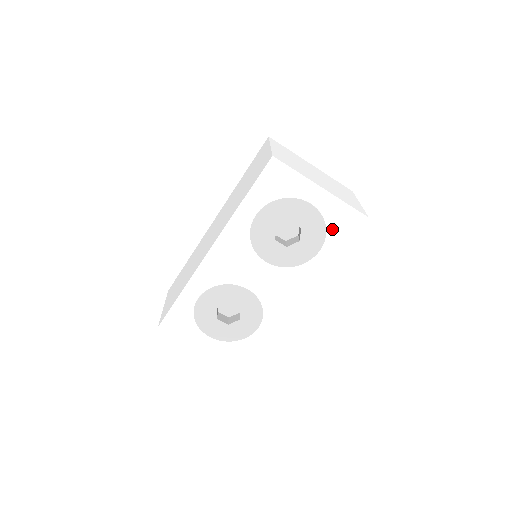
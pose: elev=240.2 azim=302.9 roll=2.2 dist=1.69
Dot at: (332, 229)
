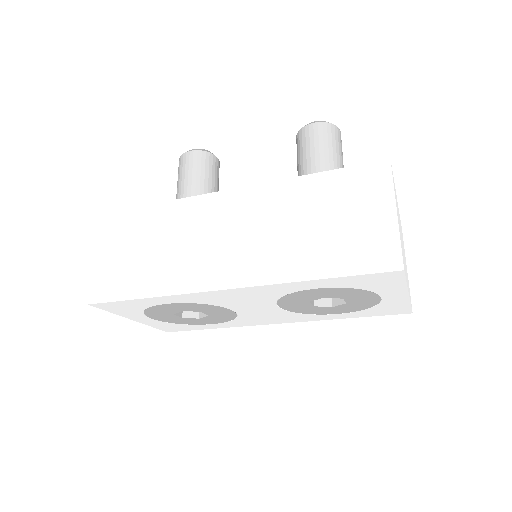
Dot at: (372, 310)
